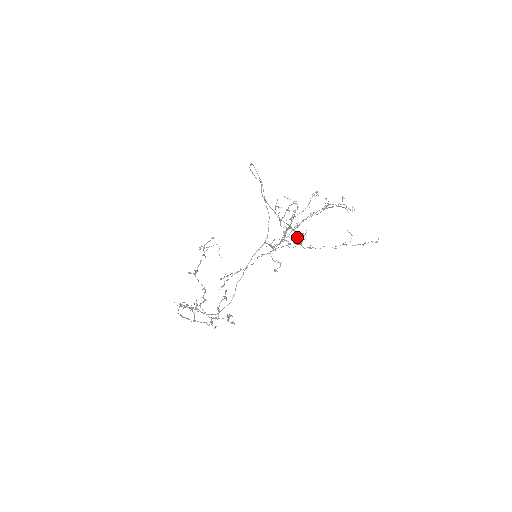
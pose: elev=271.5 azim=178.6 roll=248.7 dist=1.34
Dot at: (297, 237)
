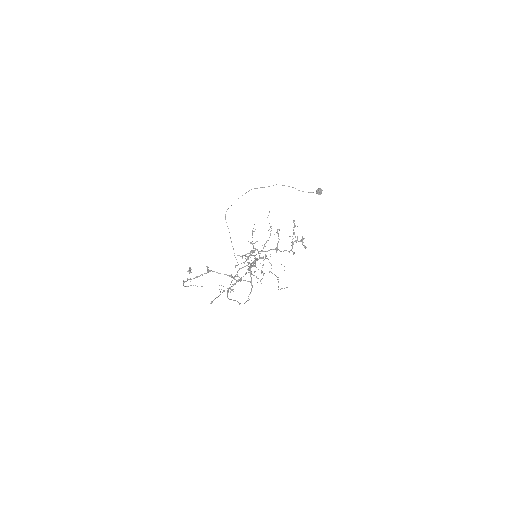
Dot at: (320, 188)
